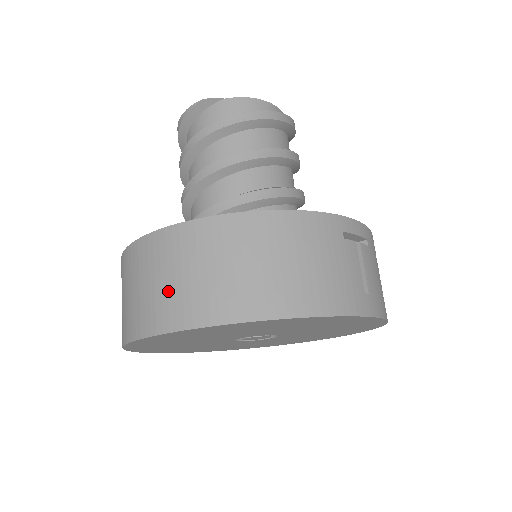
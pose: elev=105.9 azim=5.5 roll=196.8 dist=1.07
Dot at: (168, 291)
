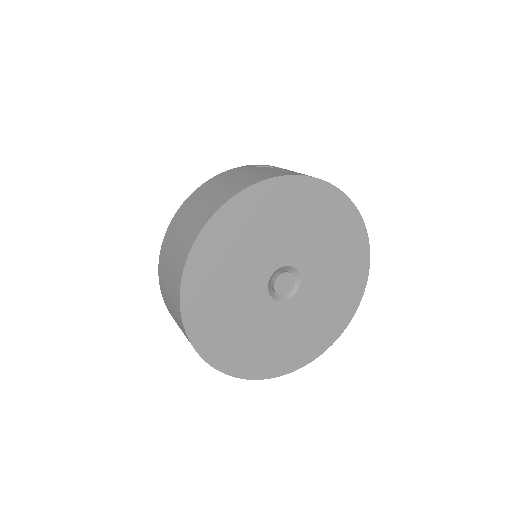
Dot at: (174, 258)
